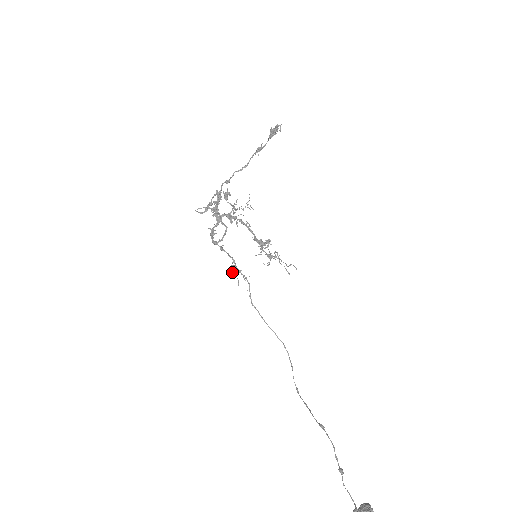
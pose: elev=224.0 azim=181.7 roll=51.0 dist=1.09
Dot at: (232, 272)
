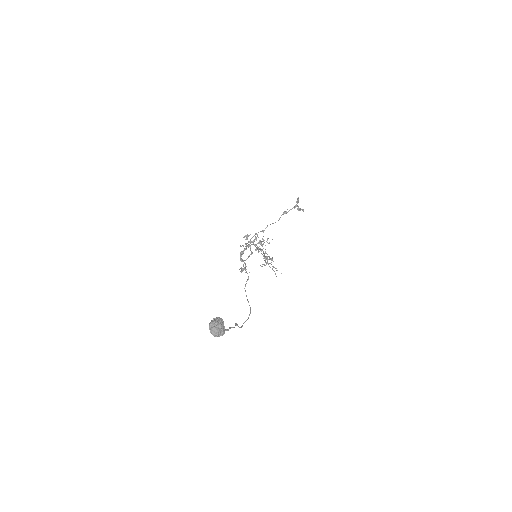
Dot at: (241, 269)
